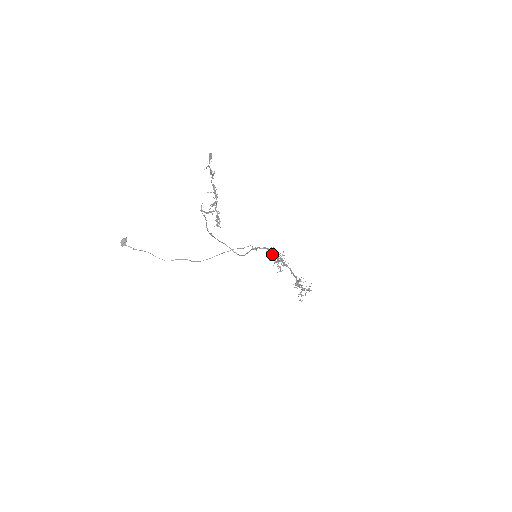
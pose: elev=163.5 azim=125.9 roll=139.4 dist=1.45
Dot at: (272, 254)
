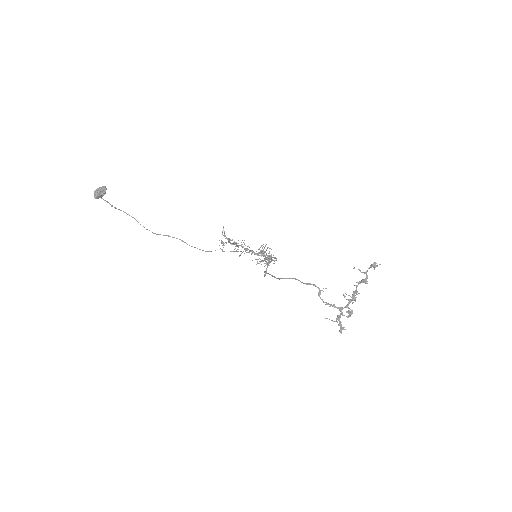
Dot at: (270, 257)
